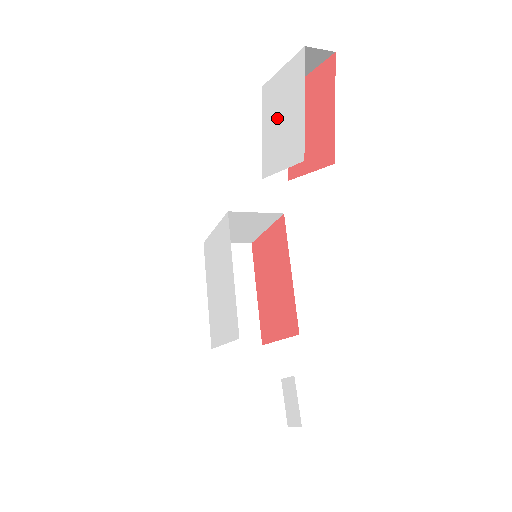
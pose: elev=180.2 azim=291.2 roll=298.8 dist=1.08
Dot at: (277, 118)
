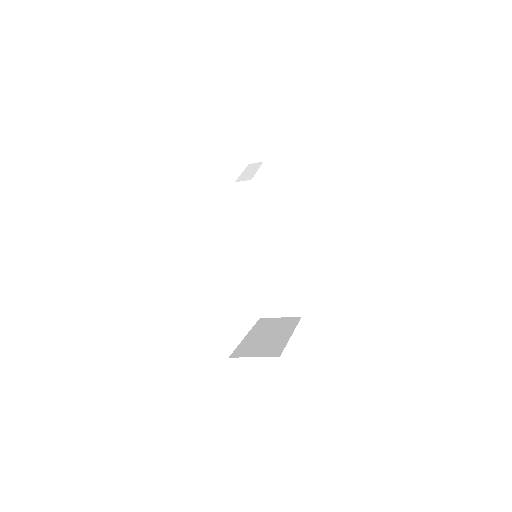
Dot at: occluded
